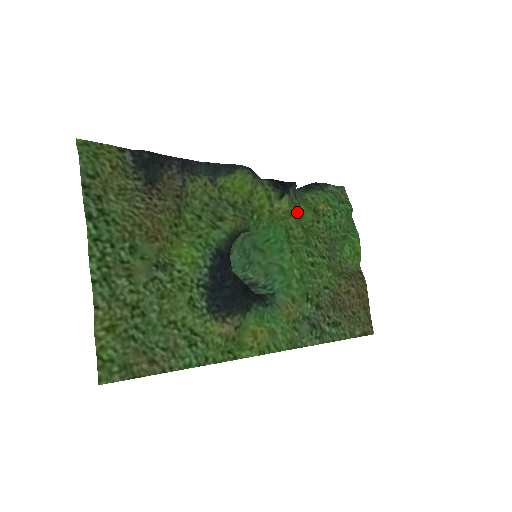
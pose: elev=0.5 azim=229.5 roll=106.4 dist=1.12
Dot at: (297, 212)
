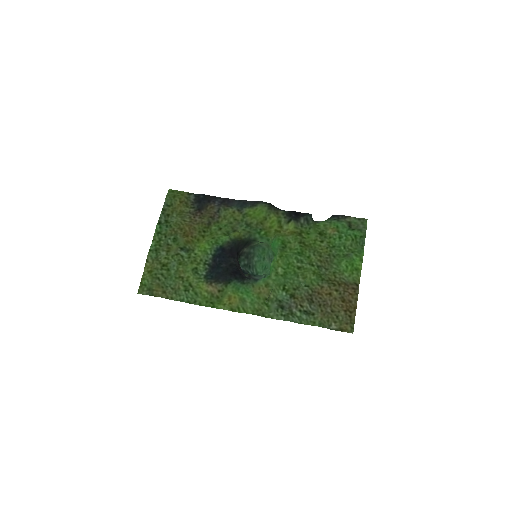
Dot at: (303, 233)
